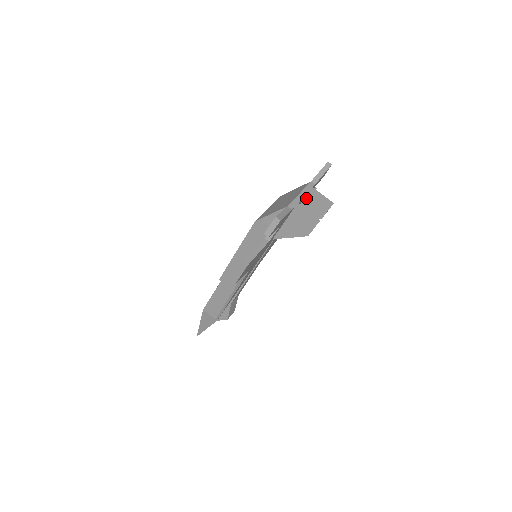
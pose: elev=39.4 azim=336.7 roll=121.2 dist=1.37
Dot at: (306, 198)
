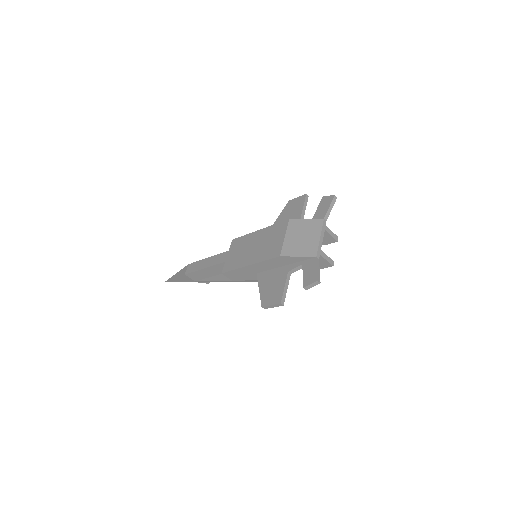
Dot at: occluded
